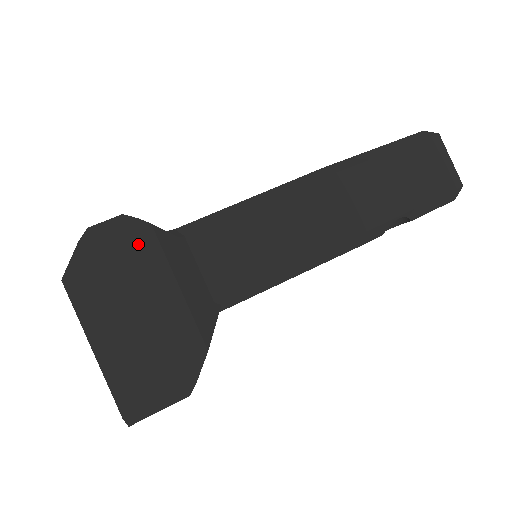
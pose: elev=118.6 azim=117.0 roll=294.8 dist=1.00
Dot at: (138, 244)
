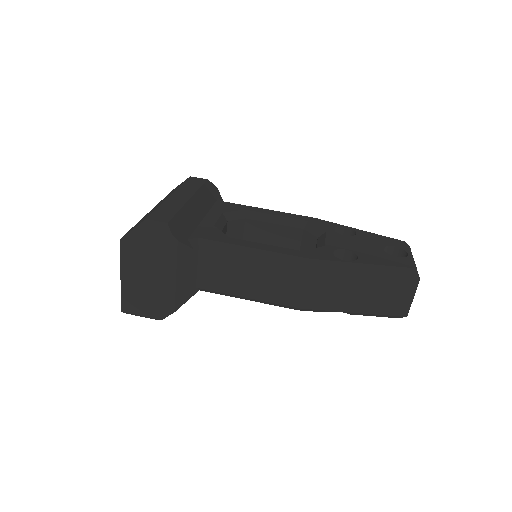
Dot at: (166, 246)
